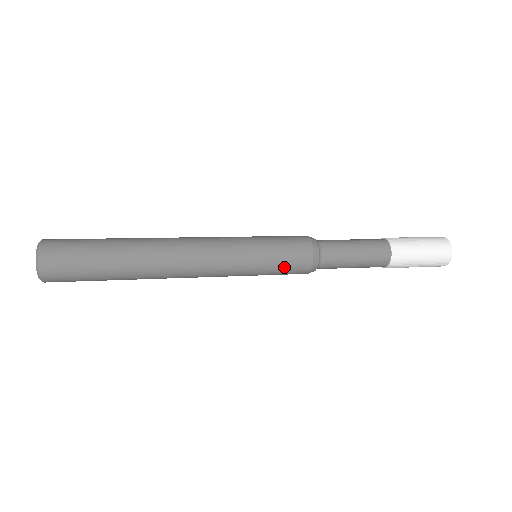
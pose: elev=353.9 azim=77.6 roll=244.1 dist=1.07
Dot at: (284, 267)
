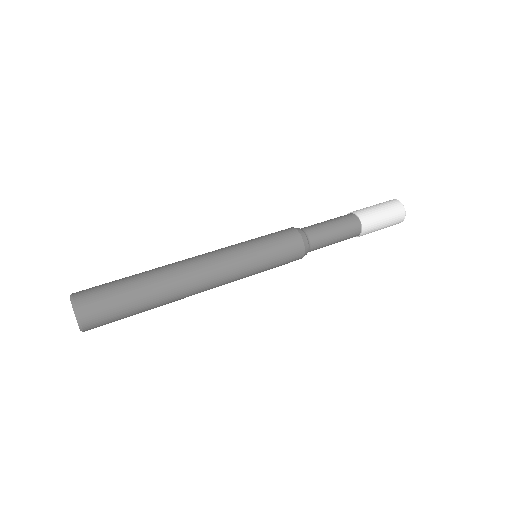
Dot at: (283, 259)
